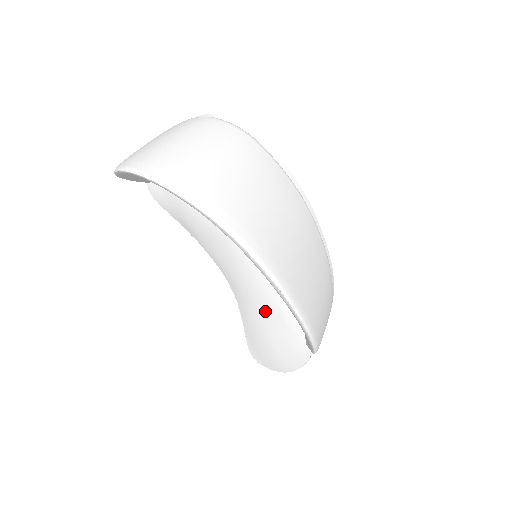
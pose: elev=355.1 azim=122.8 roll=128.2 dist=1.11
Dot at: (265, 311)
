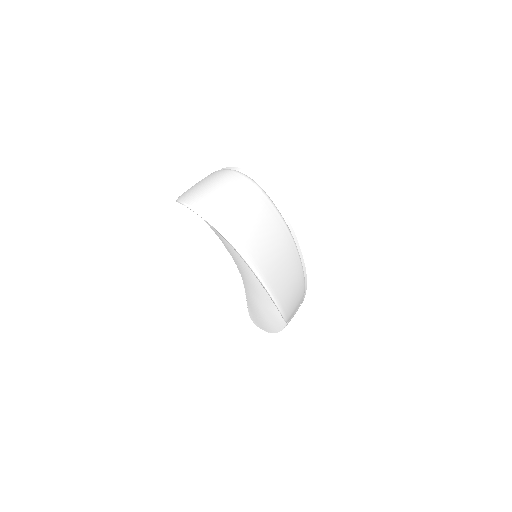
Dot at: (259, 291)
